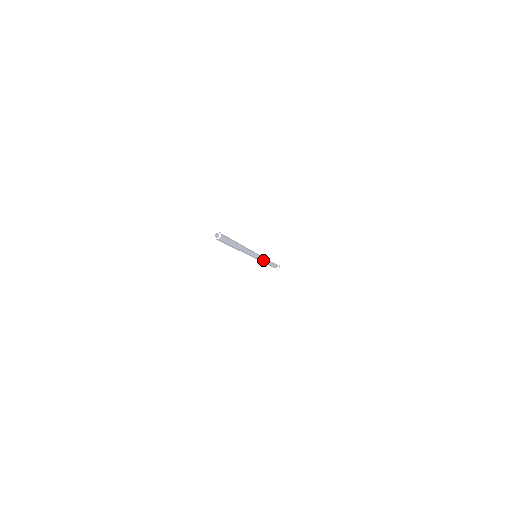
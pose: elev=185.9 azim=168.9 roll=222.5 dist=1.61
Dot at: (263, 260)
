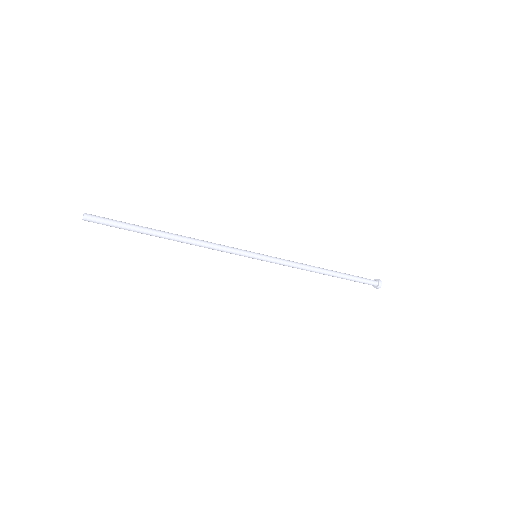
Dot at: (288, 262)
